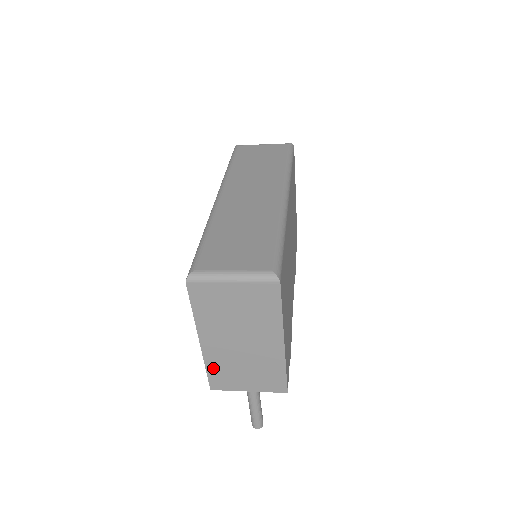
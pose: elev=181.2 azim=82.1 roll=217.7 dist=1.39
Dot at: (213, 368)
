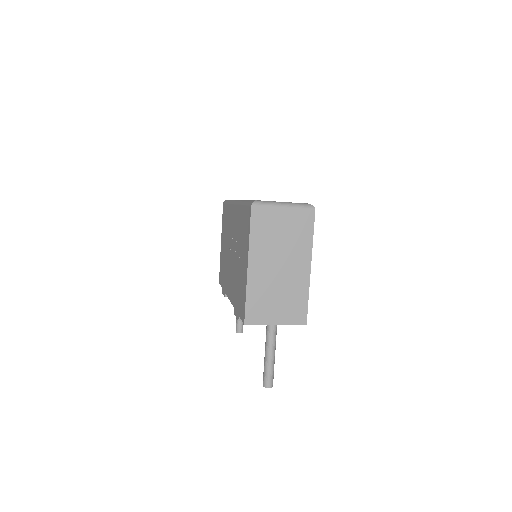
Dot at: (252, 297)
